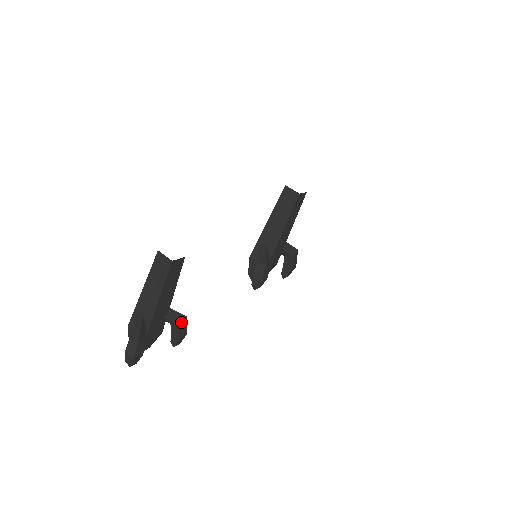
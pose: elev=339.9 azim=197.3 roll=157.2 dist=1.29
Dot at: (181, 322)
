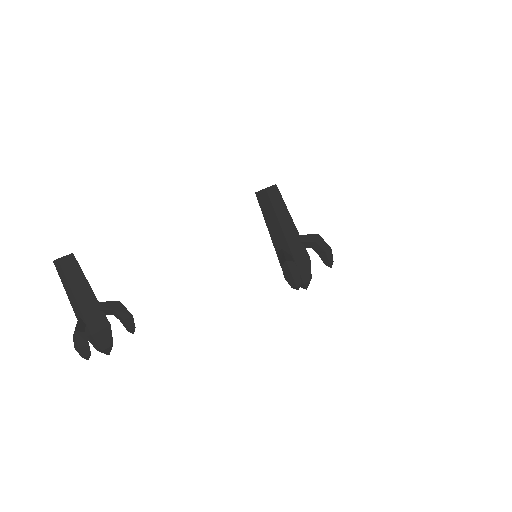
Dot at: (115, 306)
